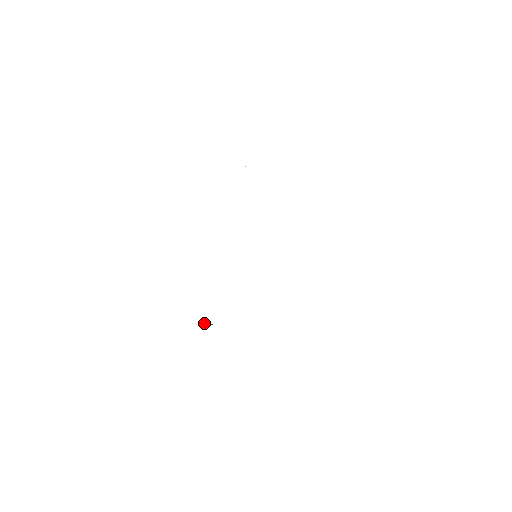
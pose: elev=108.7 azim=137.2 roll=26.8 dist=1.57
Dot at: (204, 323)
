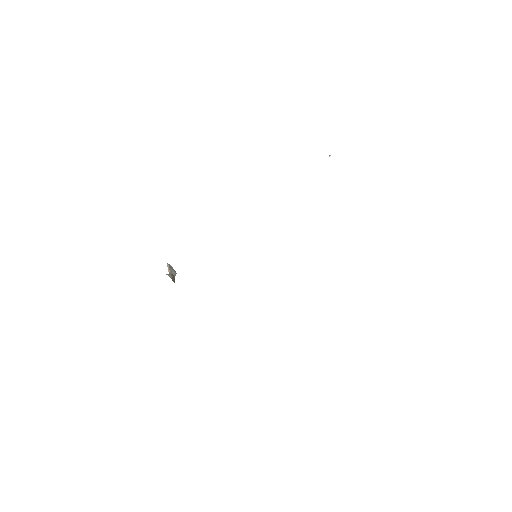
Dot at: (169, 271)
